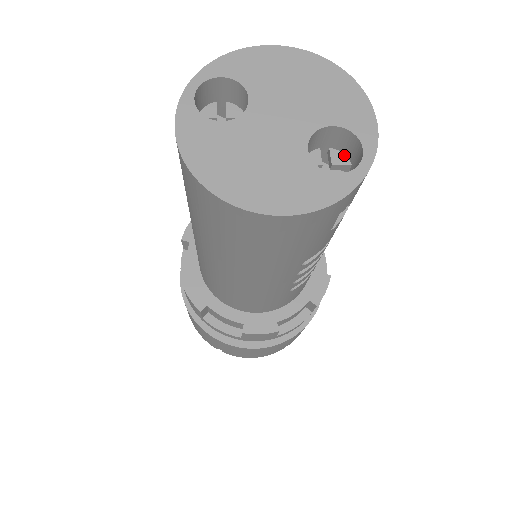
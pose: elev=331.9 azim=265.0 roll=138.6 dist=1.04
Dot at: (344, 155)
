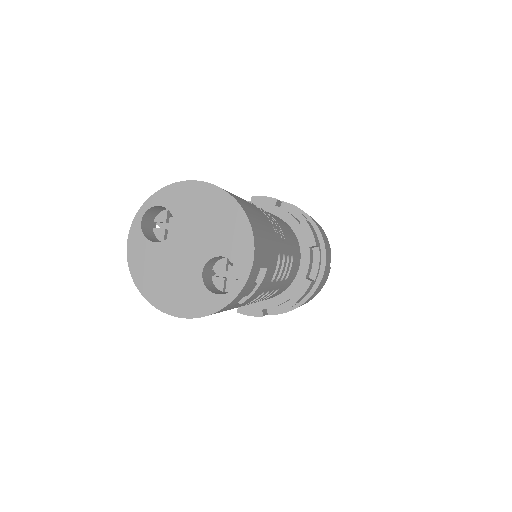
Dot at: occluded
